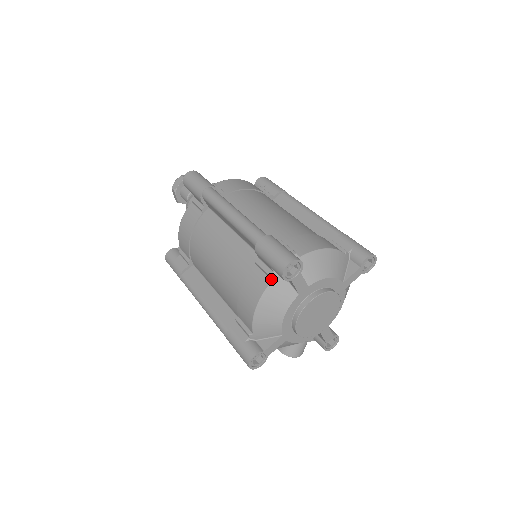
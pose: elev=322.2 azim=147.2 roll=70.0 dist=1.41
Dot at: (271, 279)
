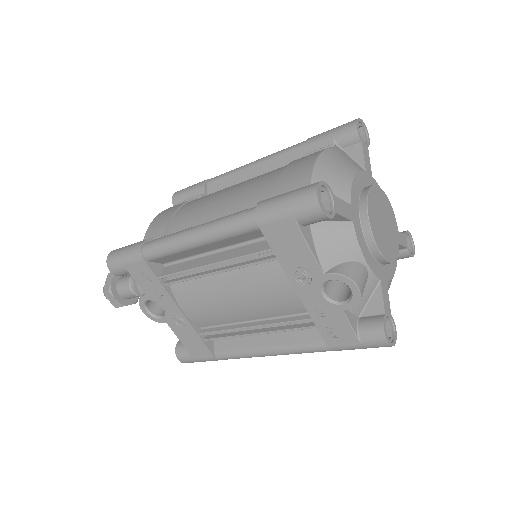
Dot at: (333, 147)
